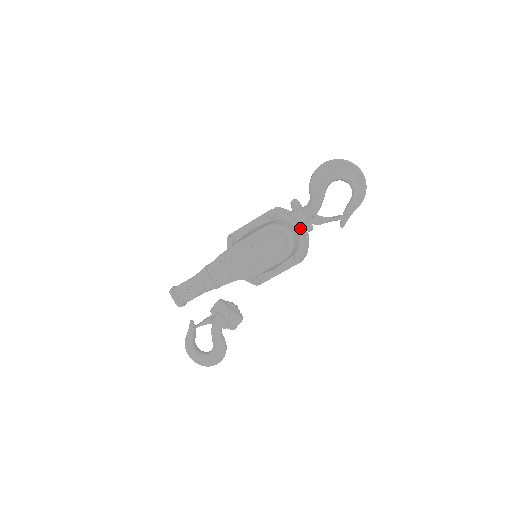
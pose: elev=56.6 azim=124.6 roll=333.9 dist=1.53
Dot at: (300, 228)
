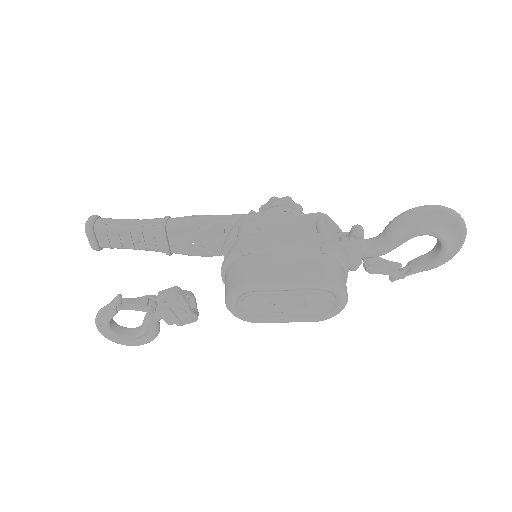
Dot at: (348, 271)
